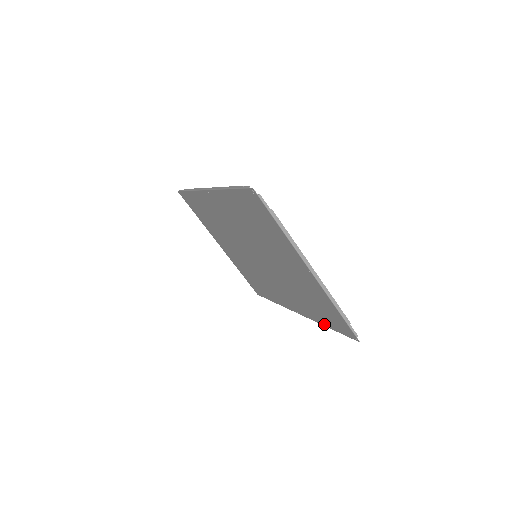
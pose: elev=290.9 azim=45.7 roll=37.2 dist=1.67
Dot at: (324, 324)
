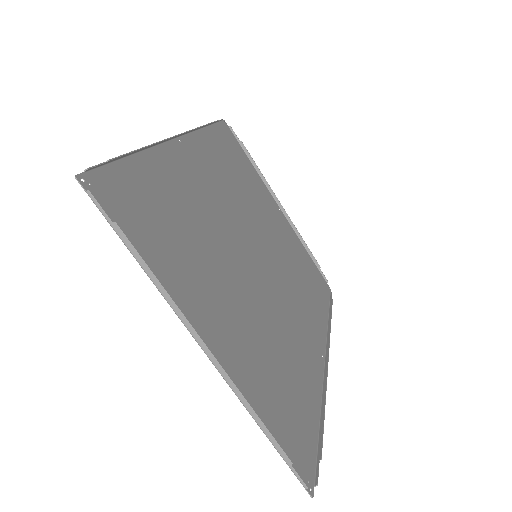
Dot at: (316, 411)
